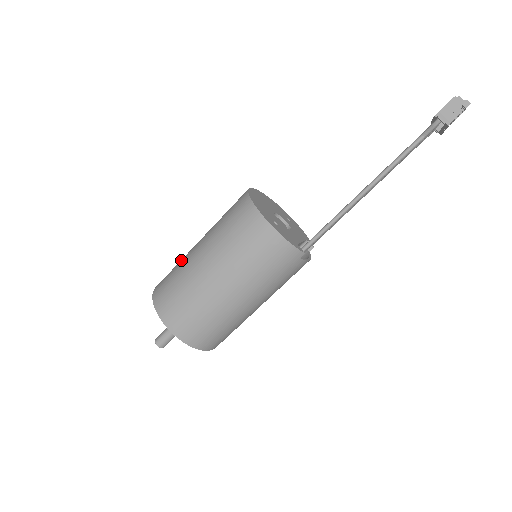
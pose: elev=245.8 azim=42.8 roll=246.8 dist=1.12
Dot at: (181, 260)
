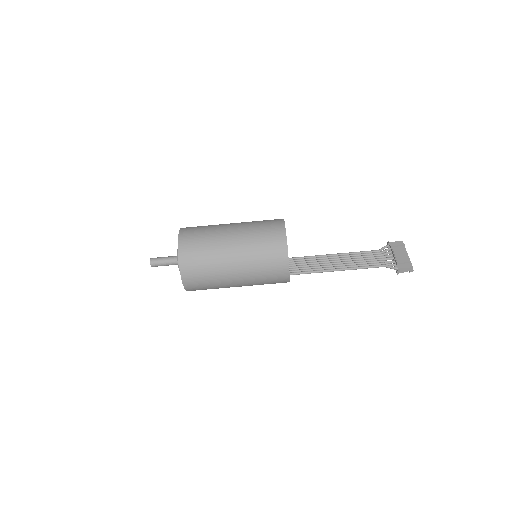
Dot at: (212, 243)
